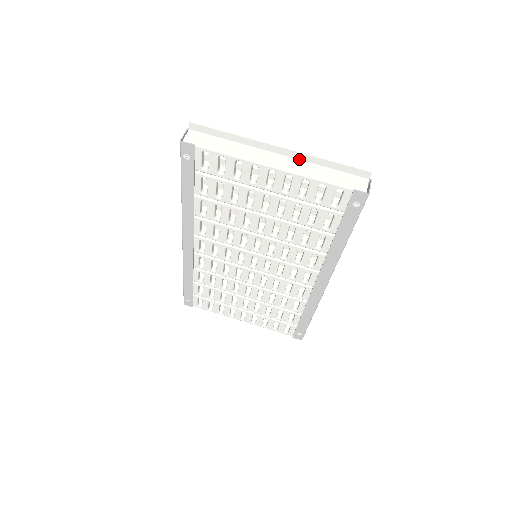
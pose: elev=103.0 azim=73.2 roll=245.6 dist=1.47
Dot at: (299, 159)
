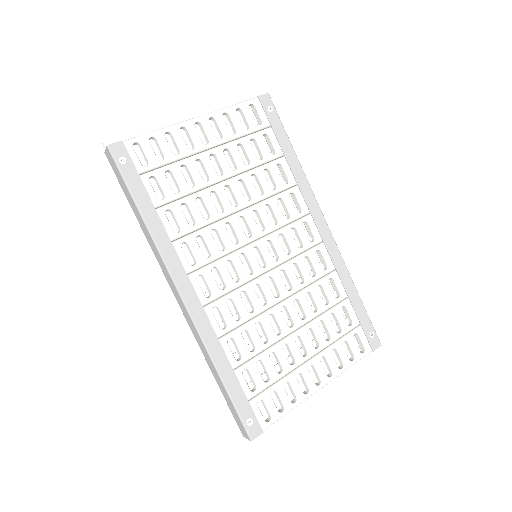
Dot at: occluded
